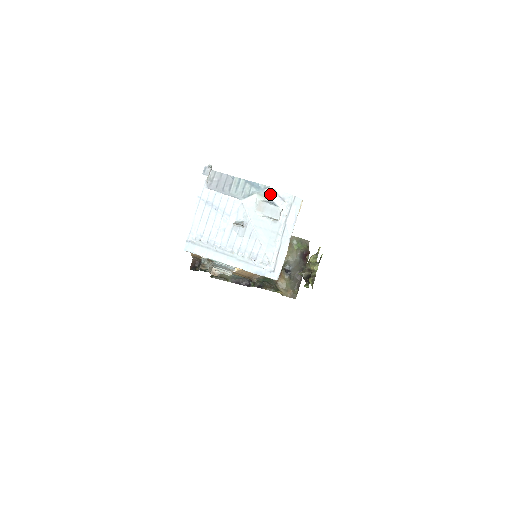
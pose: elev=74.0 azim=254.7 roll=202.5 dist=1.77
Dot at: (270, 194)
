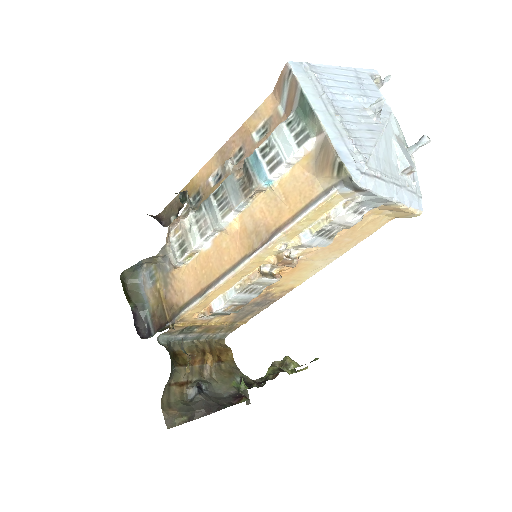
Dot at: (428, 137)
